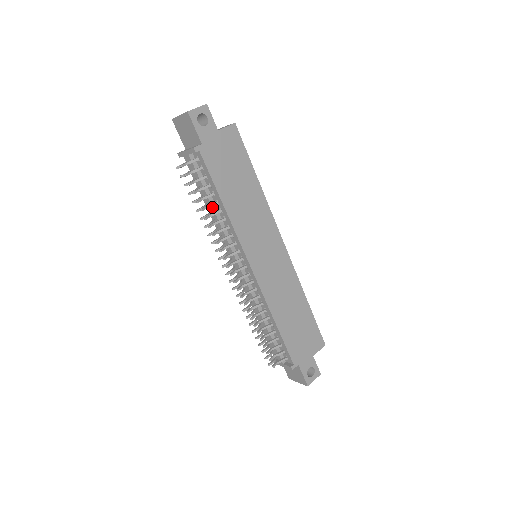
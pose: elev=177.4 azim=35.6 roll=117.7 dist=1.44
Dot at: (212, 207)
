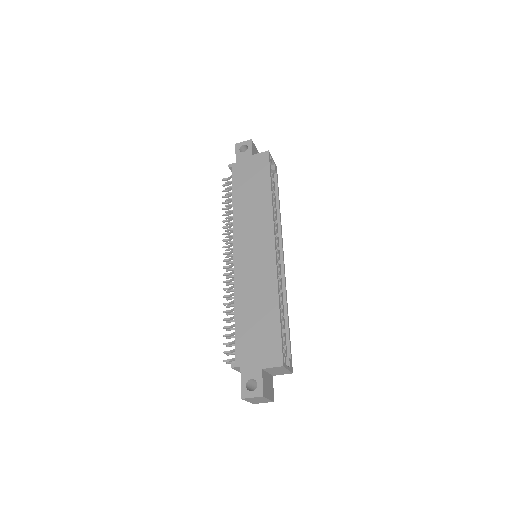
Dot at: occluded
